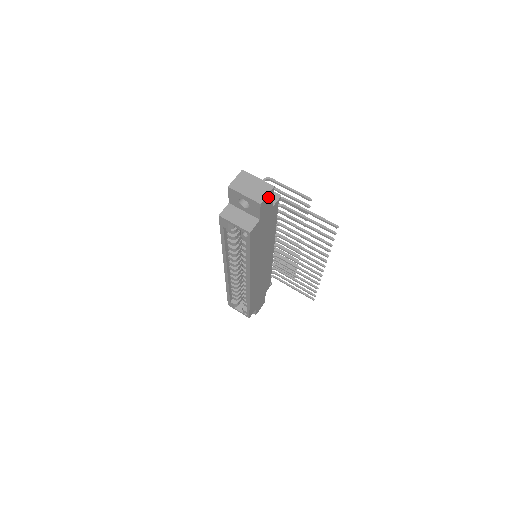
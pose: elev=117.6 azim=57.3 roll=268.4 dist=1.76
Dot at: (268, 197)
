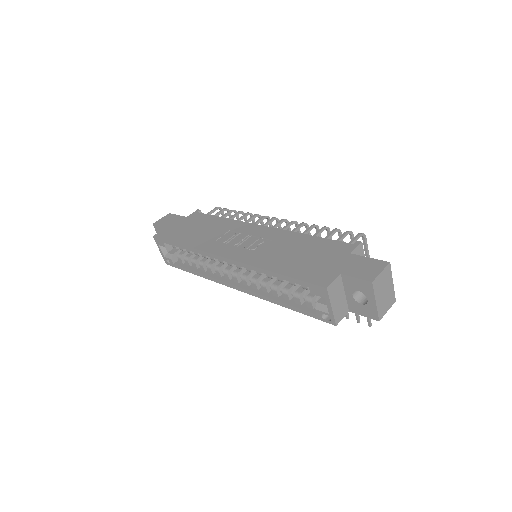
Dot at: occluded
